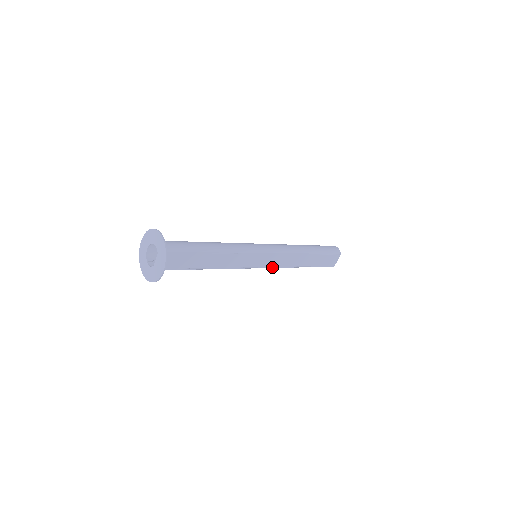
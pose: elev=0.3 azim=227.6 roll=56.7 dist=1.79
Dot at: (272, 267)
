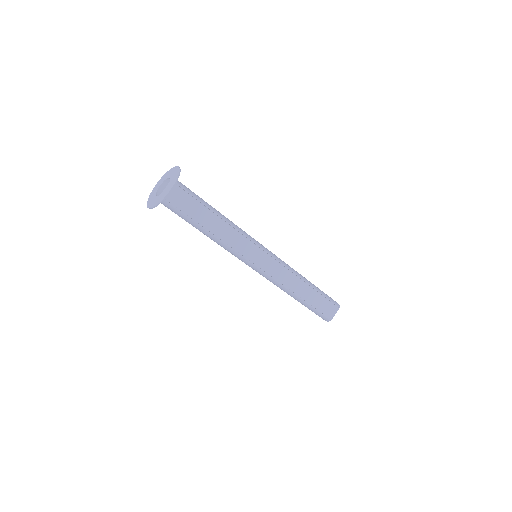
Dot at: (269, 275)
